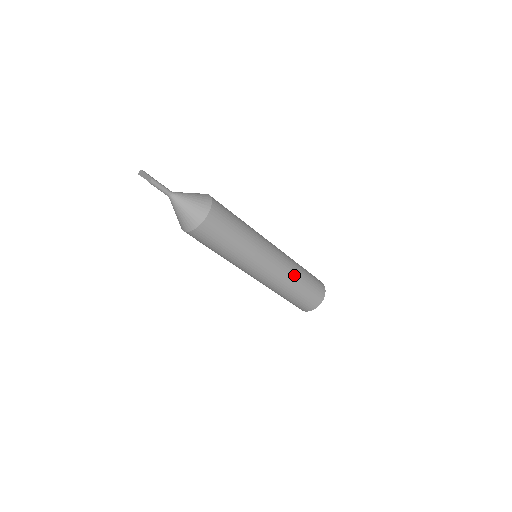
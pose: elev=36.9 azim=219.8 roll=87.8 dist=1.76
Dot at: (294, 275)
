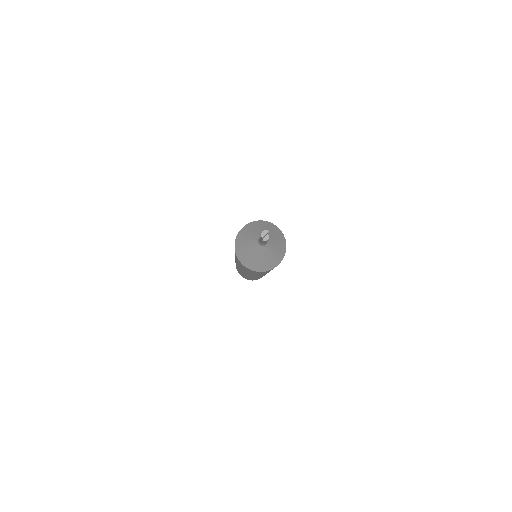
Dot at: occluded
